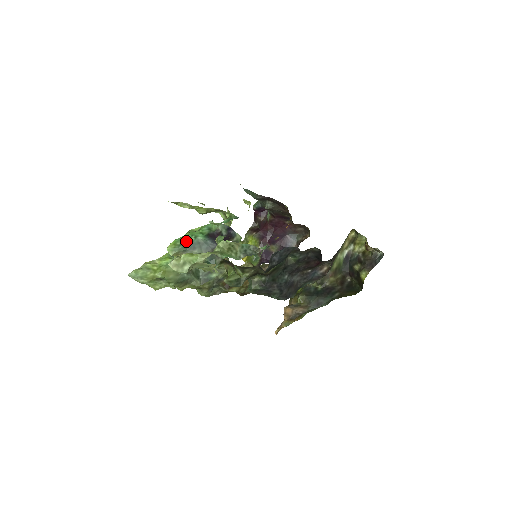
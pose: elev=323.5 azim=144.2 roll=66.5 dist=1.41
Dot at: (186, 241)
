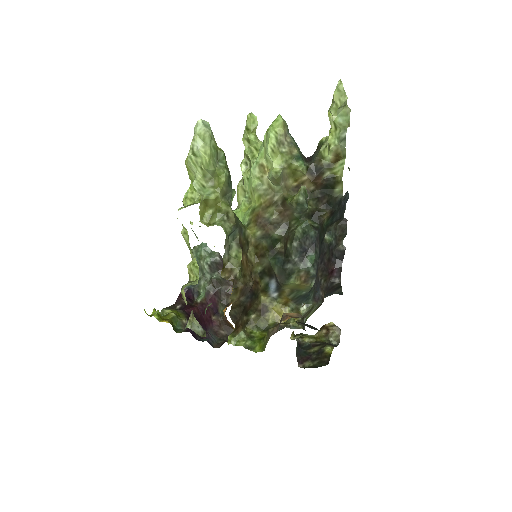
Dot at: occluded
